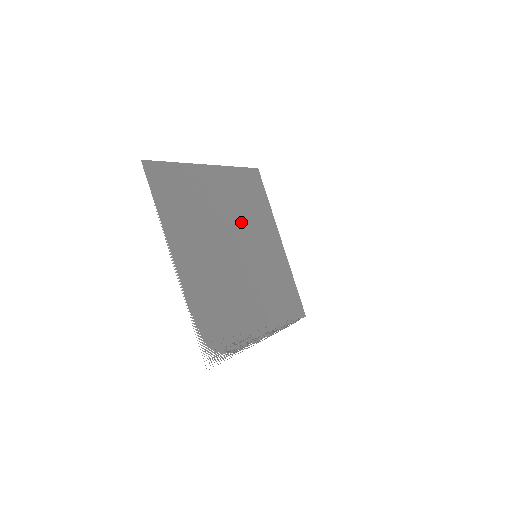
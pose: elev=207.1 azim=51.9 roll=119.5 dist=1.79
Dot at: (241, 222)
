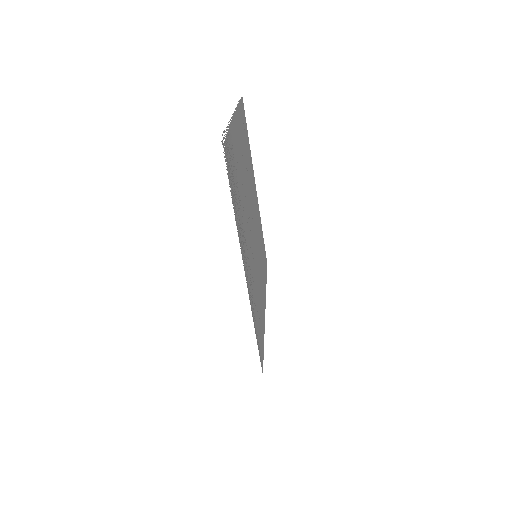
Dot at: (256, 231)
